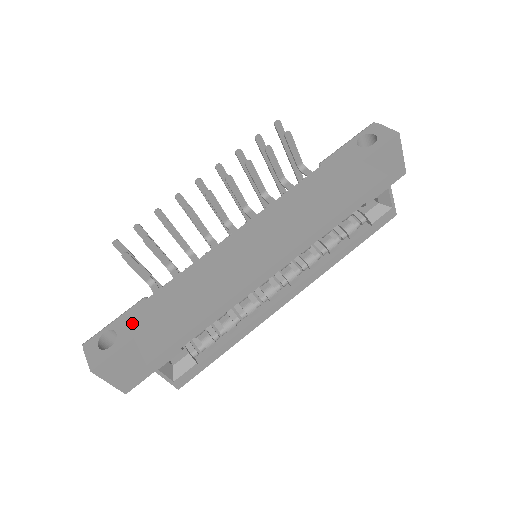
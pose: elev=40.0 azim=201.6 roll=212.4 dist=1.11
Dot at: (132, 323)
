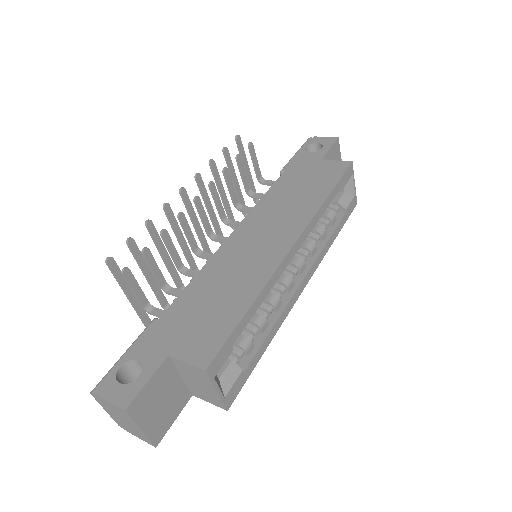
Dot at: (155, 344)
